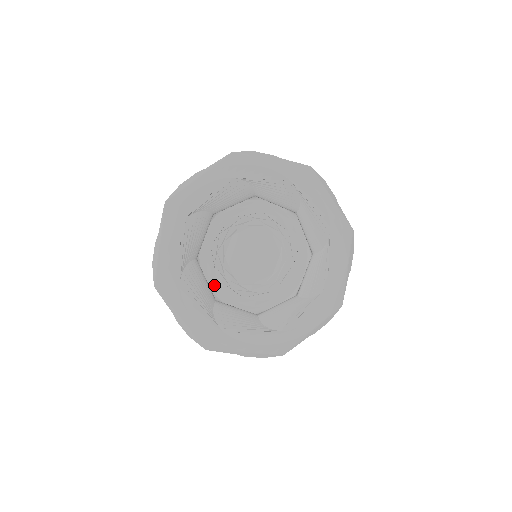
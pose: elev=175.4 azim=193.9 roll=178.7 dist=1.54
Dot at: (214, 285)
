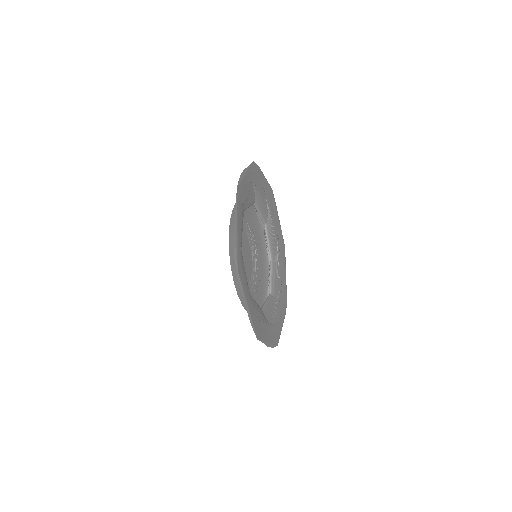
Dot at: occluded
